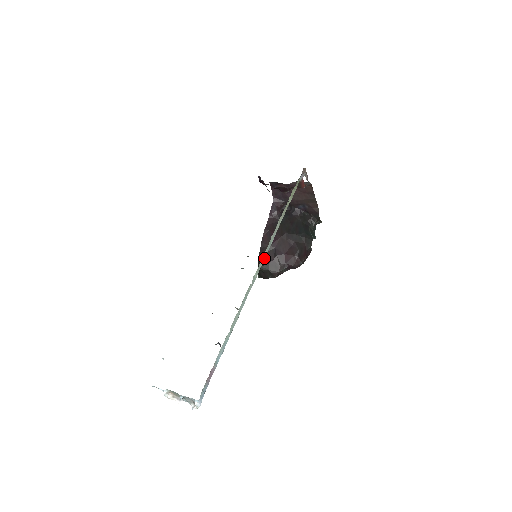
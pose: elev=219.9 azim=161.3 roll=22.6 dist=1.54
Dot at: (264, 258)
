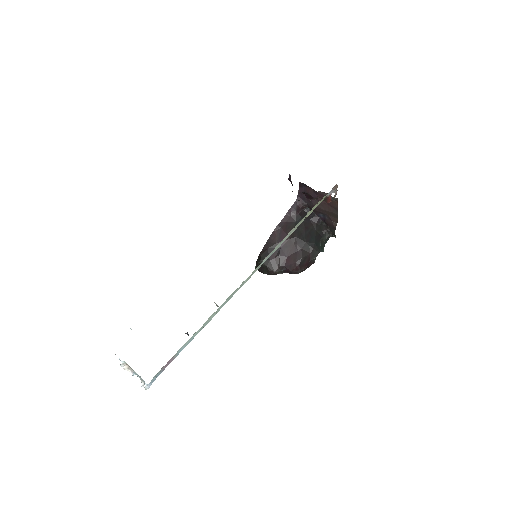
Dot at: occluded
